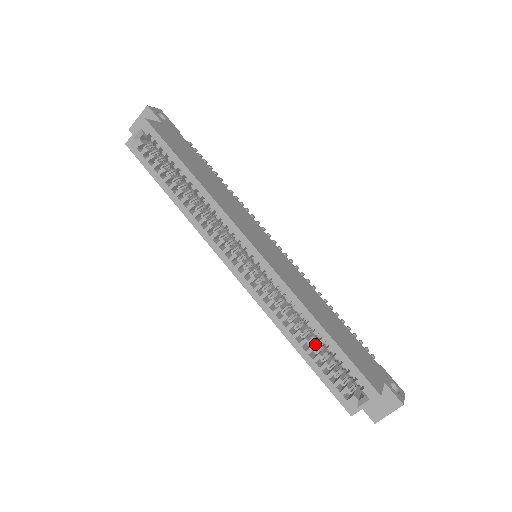
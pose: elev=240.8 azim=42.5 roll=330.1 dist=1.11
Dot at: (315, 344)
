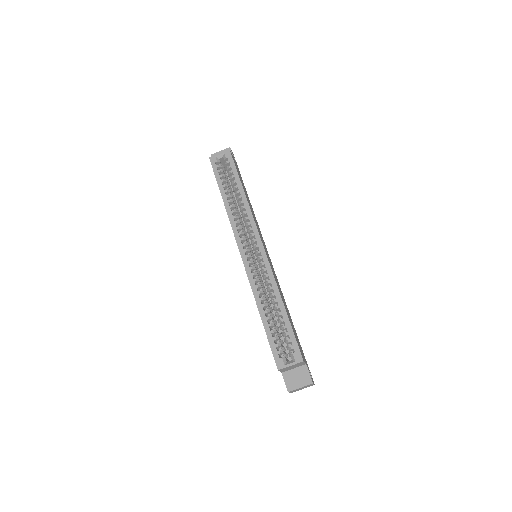
Dot at: (273, 318)
